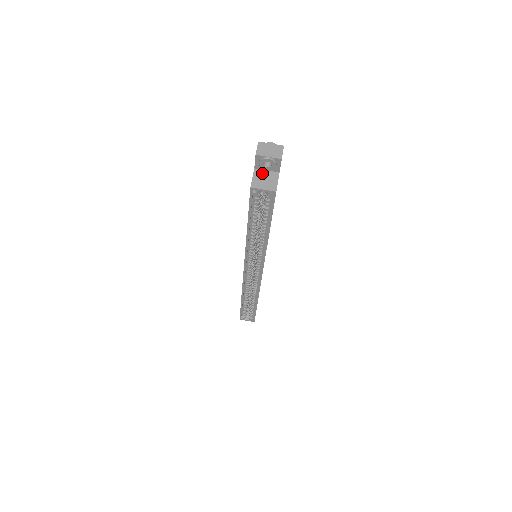
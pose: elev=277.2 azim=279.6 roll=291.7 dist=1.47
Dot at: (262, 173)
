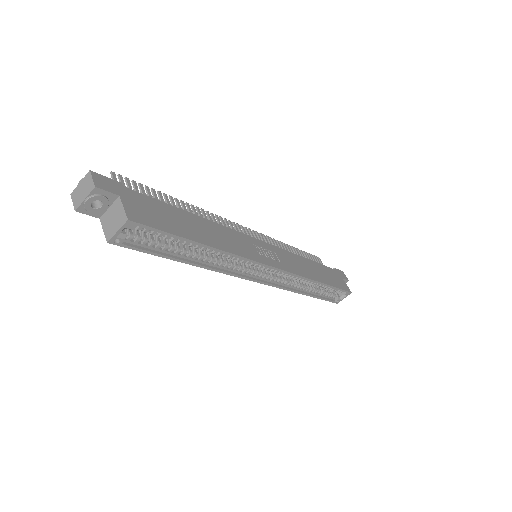
Dot at: (107, 216)
